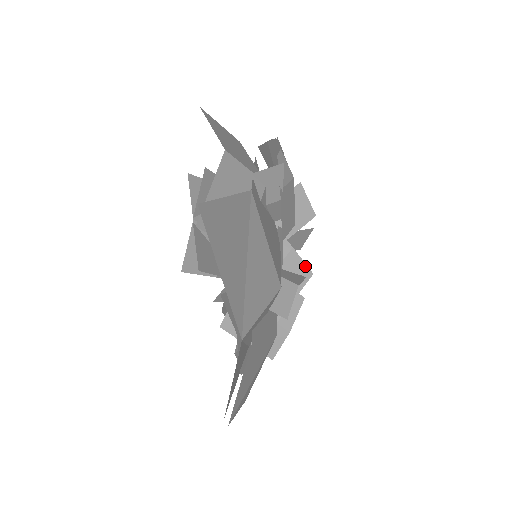
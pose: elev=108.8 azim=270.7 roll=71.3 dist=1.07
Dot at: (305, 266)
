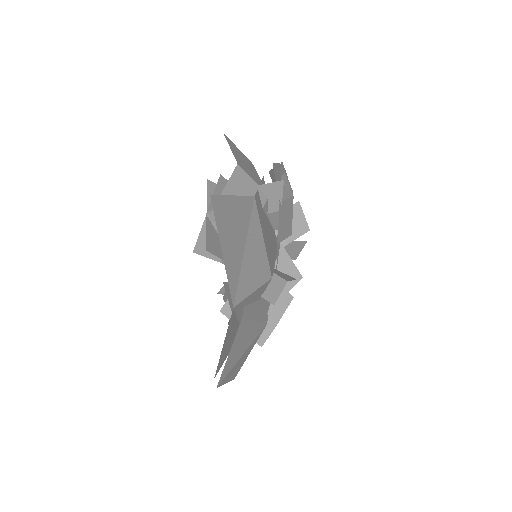
Dot at: (296, 270)
